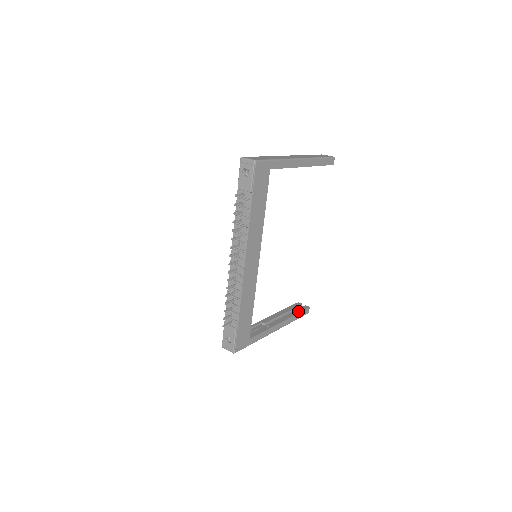
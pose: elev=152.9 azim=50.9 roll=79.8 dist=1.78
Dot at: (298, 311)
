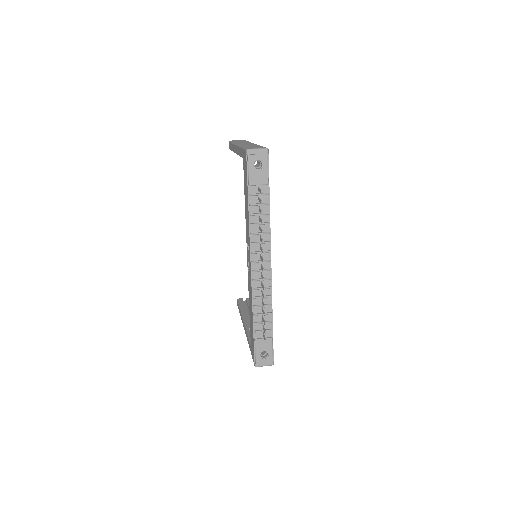
Dot at: occluded
